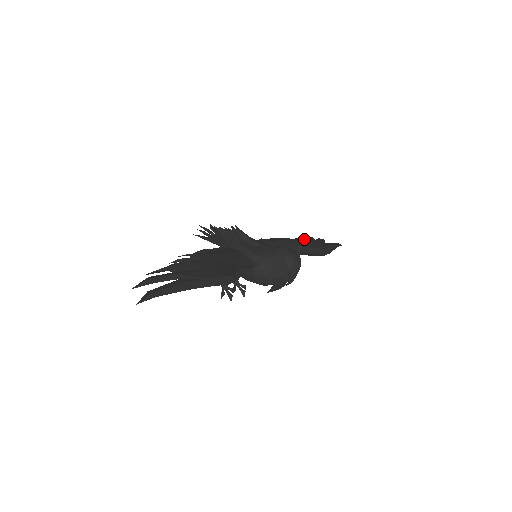
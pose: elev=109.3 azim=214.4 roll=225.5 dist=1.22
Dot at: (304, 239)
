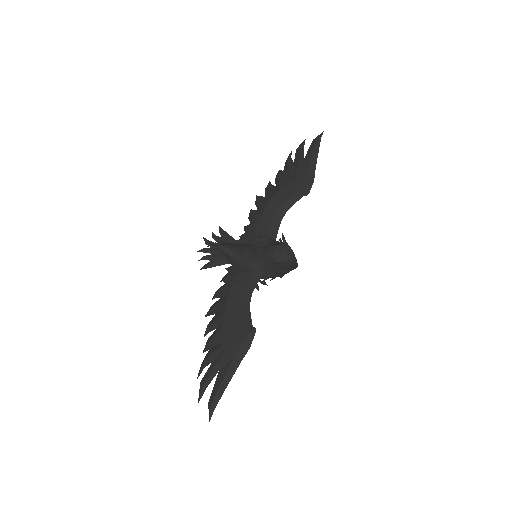
Dot at: (283, 178)
